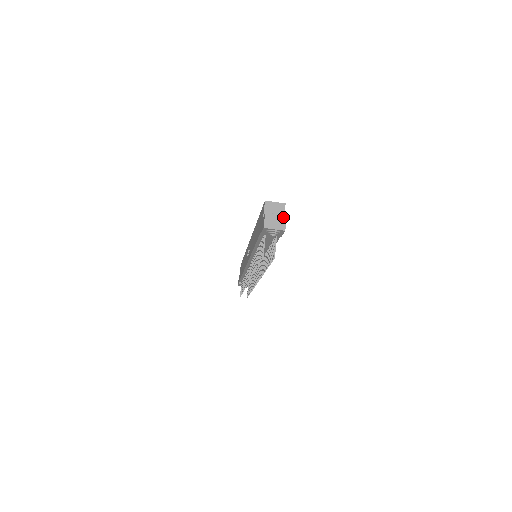
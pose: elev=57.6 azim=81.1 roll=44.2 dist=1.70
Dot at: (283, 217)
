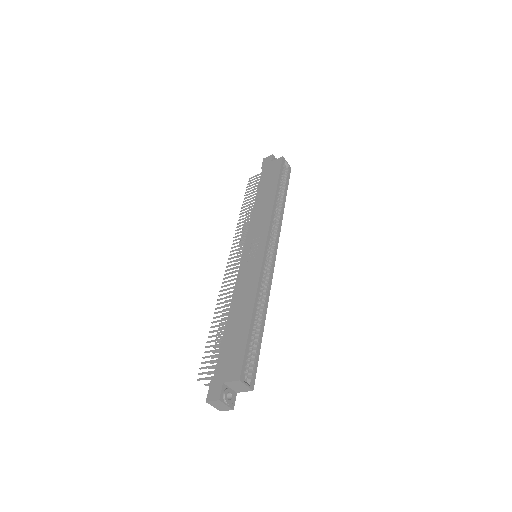
Dot at: (230, 409)
